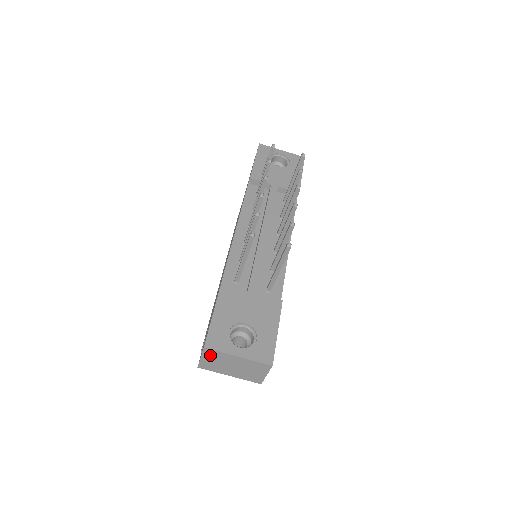
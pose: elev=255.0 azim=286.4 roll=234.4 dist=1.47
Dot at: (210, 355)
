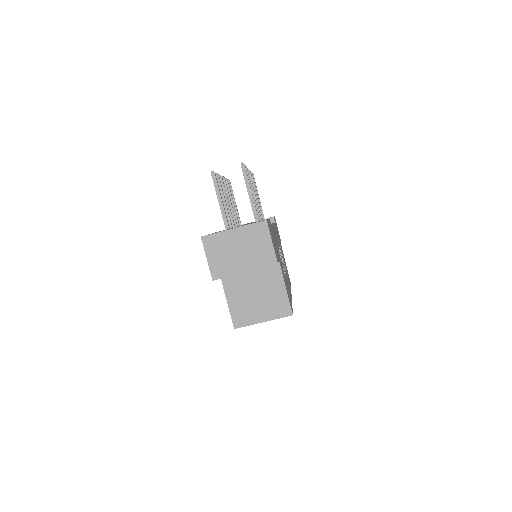
Dot at: (212, 246)
